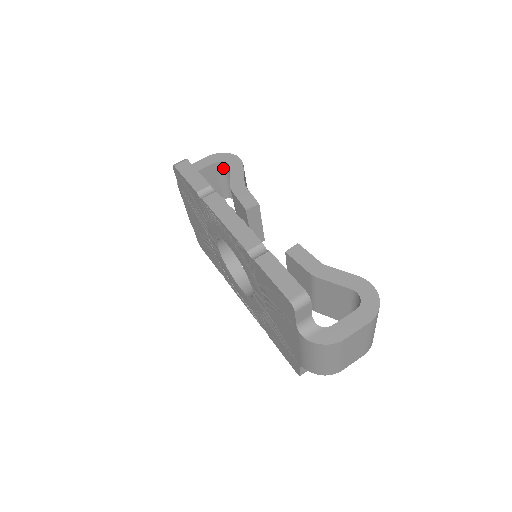
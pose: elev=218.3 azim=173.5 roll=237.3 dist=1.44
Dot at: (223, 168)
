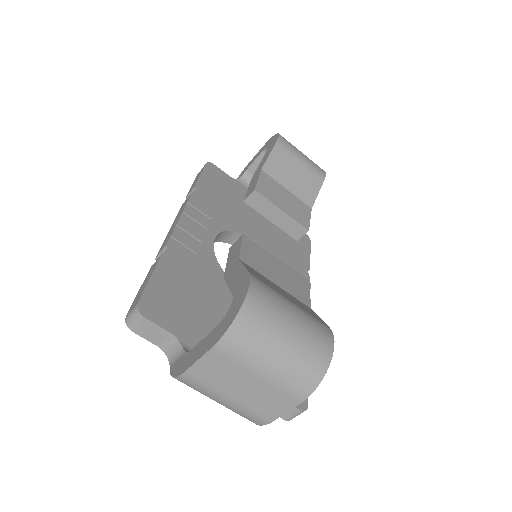
Dot at: occluded
